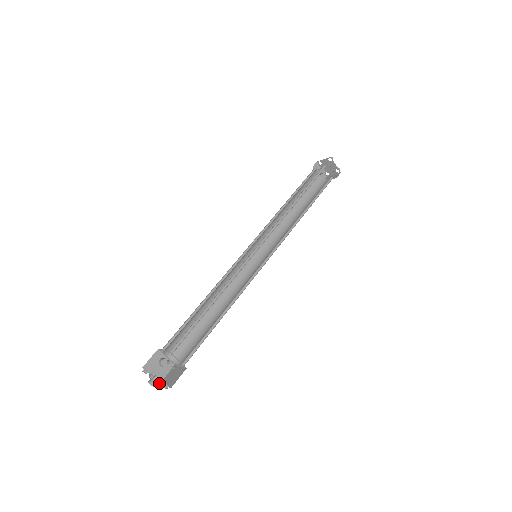
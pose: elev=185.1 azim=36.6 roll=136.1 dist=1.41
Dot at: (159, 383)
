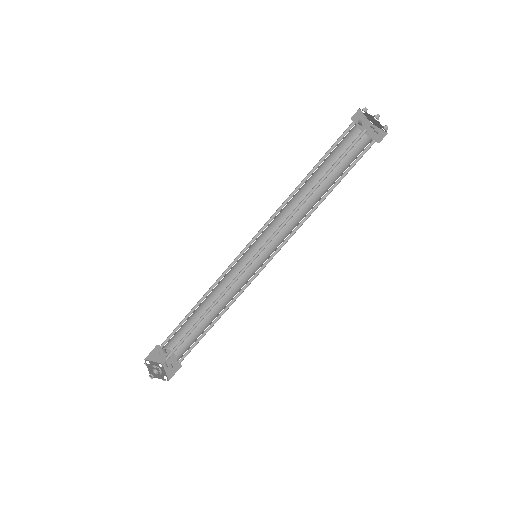
Dot at: (160, 371)
